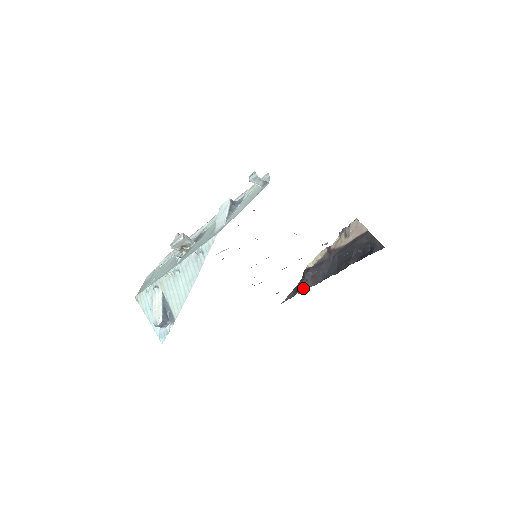
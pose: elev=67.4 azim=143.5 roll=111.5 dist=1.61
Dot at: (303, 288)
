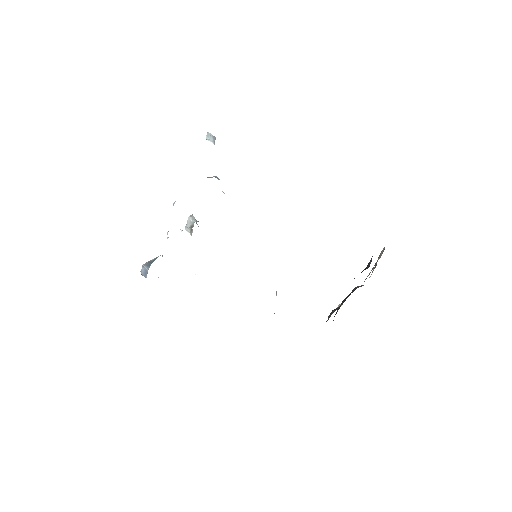
Dot at: occluded
